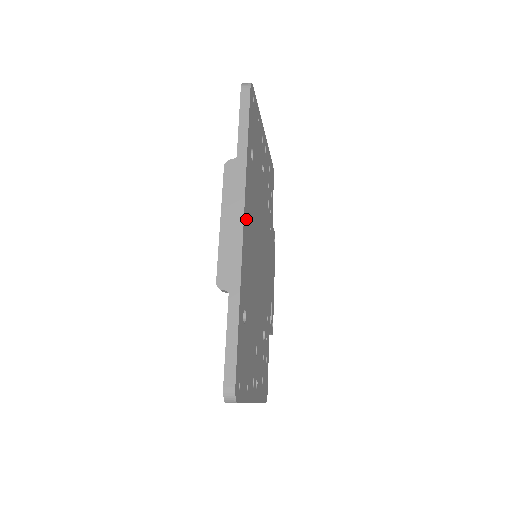
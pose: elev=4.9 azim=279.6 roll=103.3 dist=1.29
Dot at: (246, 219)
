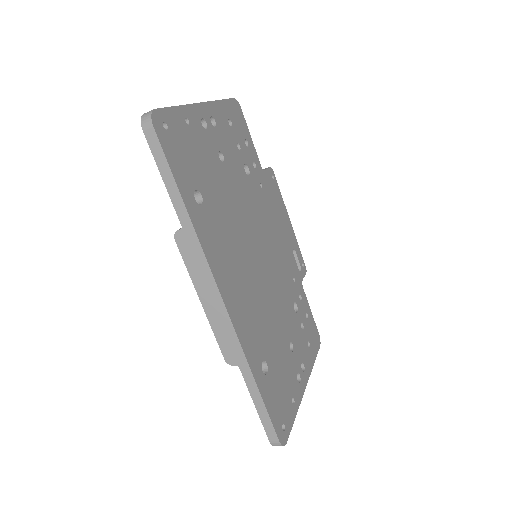
Dot at: (225, 287)
